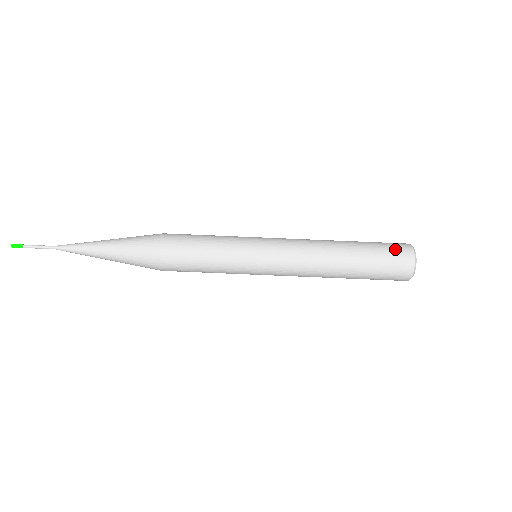
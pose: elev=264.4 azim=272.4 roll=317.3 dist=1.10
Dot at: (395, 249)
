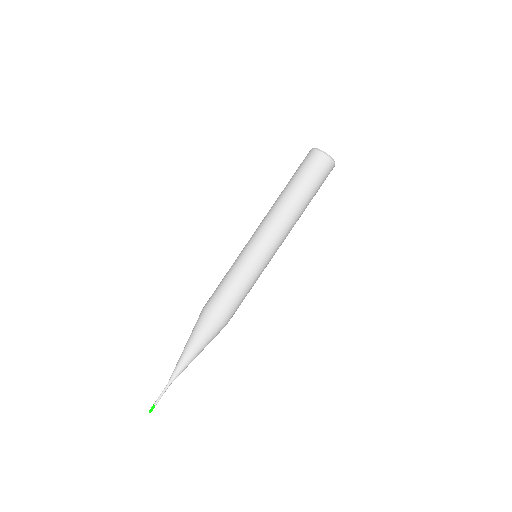
Dot at: occluded
